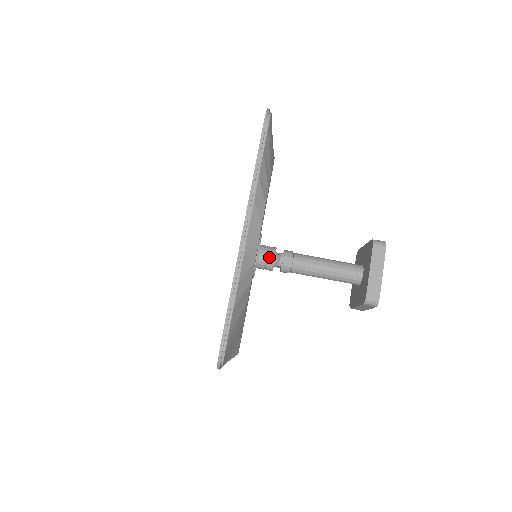
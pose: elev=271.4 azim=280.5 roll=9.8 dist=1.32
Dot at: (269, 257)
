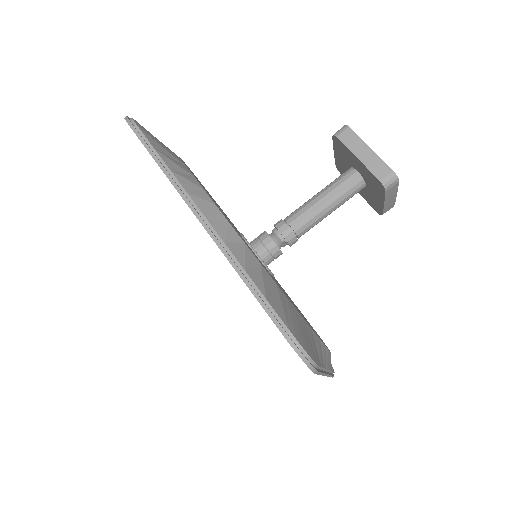
Dot at: (266, 243)
